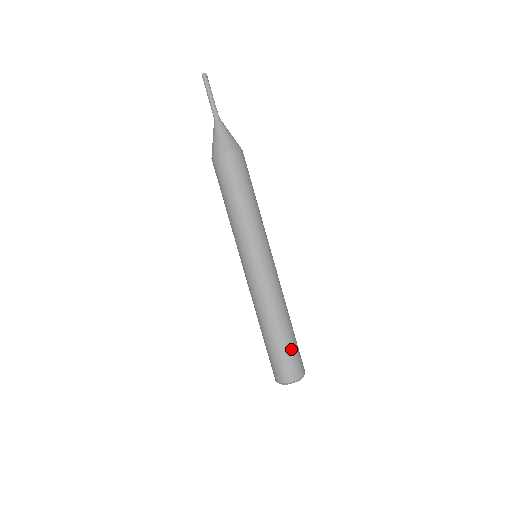
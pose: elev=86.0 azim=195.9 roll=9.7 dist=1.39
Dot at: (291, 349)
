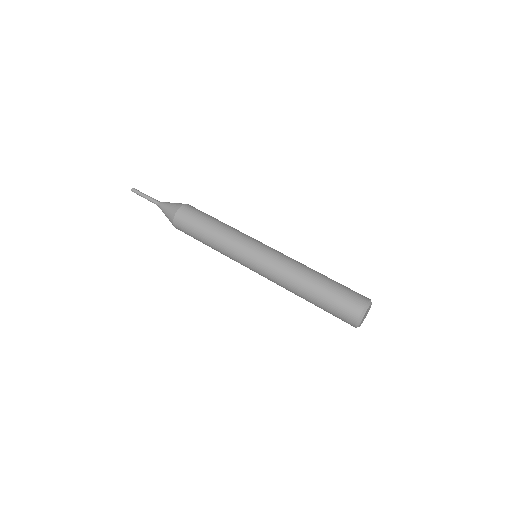
Dot at: (337, 291)
